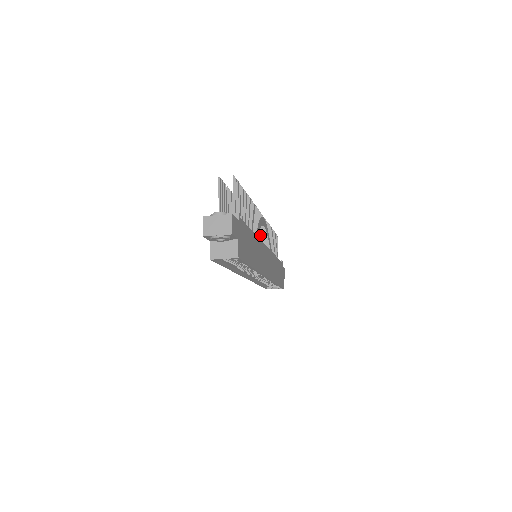
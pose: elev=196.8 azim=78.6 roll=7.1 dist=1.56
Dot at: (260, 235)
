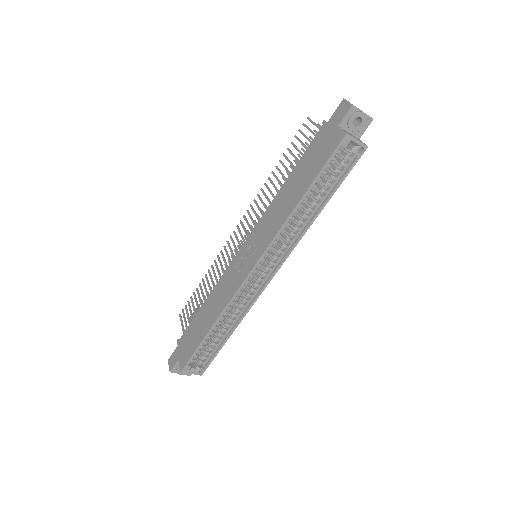
Dot at: occluded
